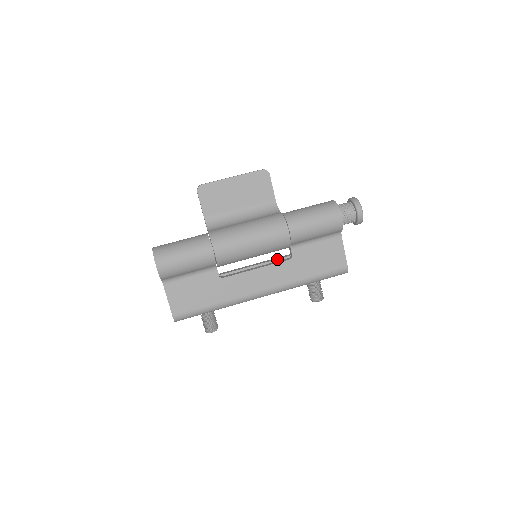
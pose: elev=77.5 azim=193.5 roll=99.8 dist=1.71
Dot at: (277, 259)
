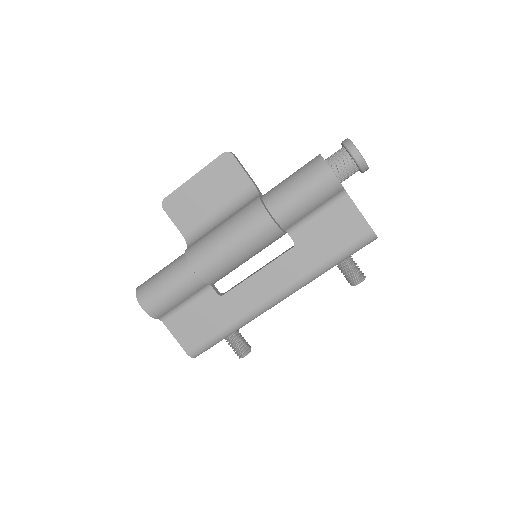
Dot at: occluded
